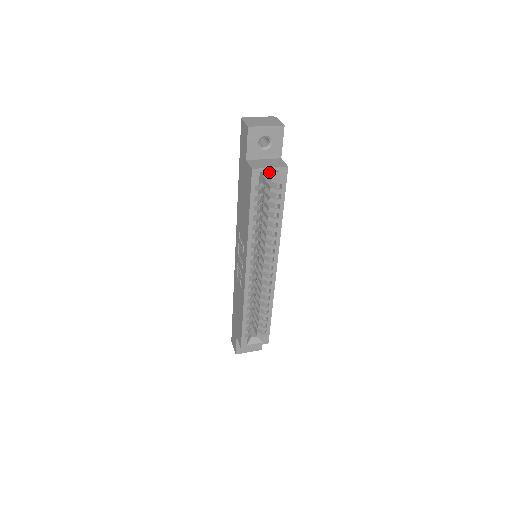
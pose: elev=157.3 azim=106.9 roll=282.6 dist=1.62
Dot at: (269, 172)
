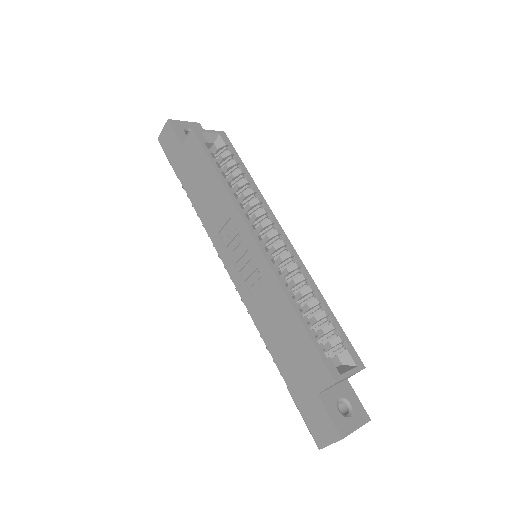
Dot at: (210, 137)
